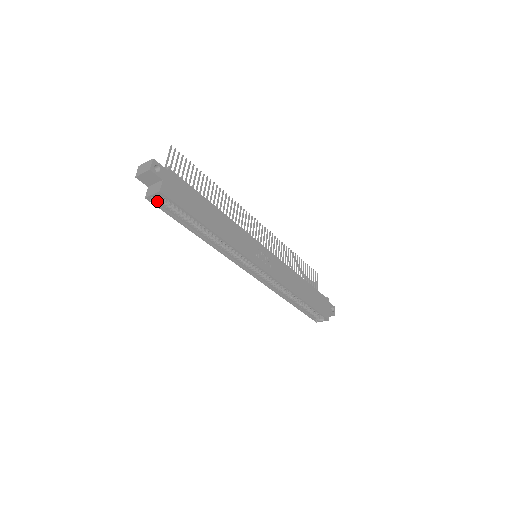
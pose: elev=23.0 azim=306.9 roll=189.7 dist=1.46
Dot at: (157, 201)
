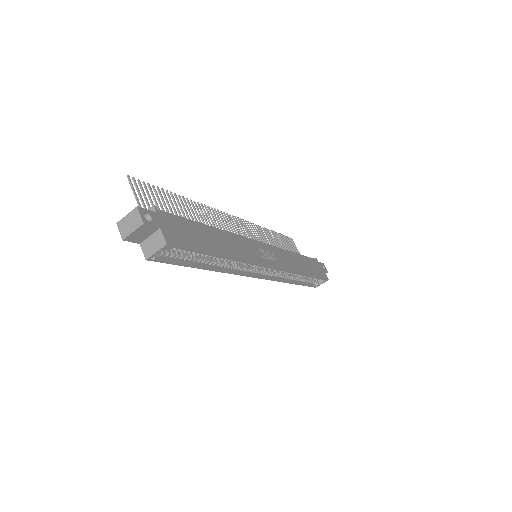
Dot at: (159, 256)
